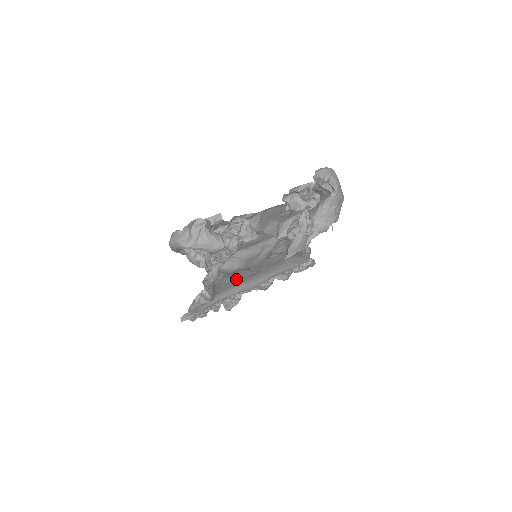
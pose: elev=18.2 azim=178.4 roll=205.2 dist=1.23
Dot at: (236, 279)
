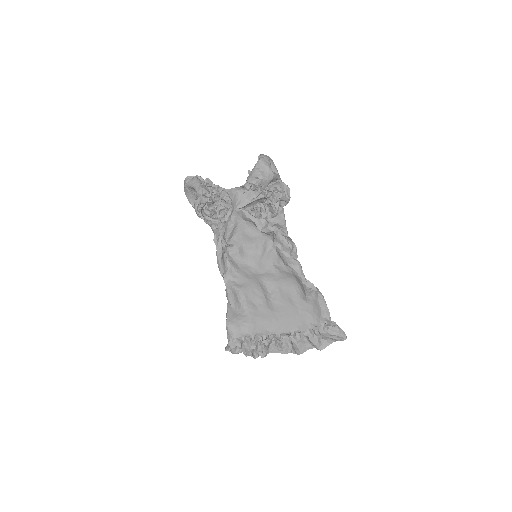
Dot at: (259, 303)
